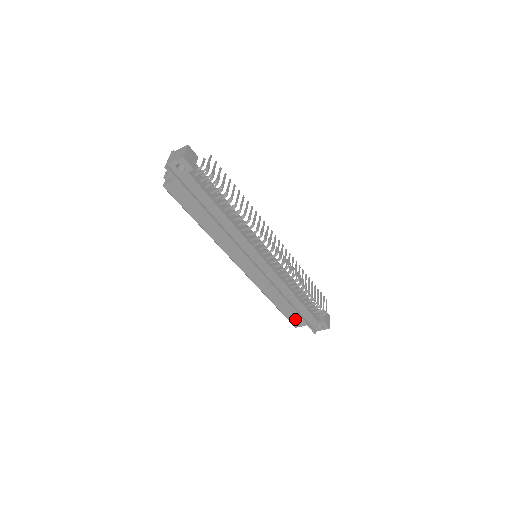
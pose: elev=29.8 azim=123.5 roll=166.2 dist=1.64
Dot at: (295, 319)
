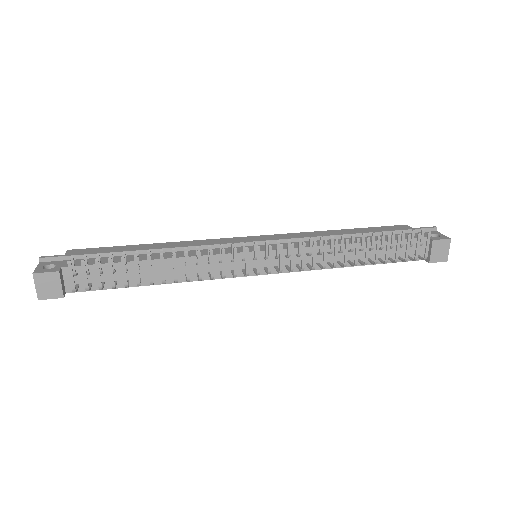
Dot at: occluded
